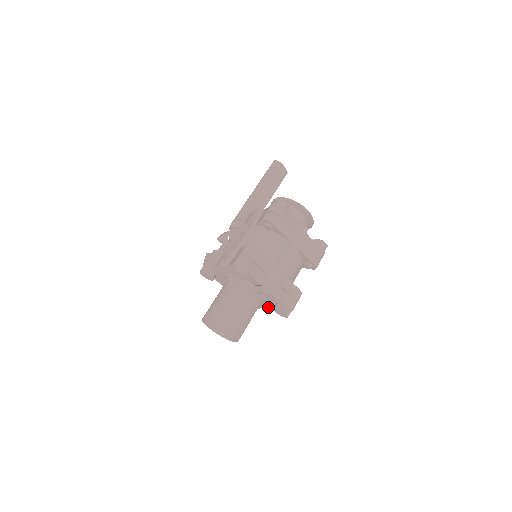
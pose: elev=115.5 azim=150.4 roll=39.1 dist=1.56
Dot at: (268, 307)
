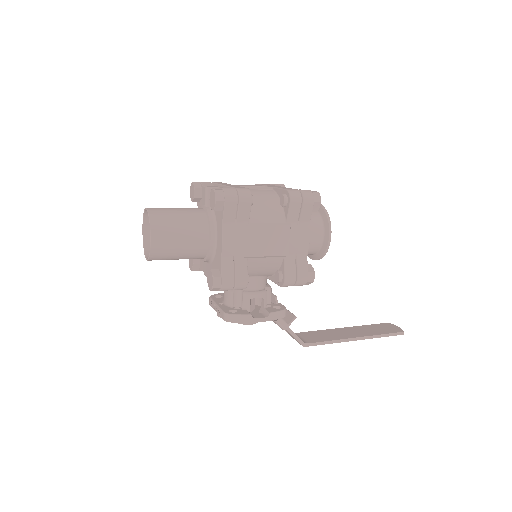
Dot at: (220, 239)
